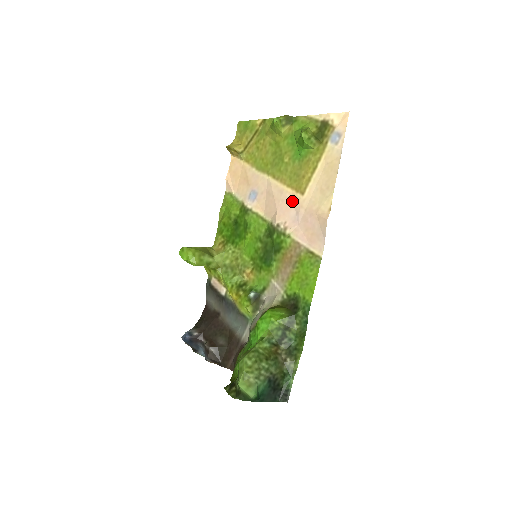
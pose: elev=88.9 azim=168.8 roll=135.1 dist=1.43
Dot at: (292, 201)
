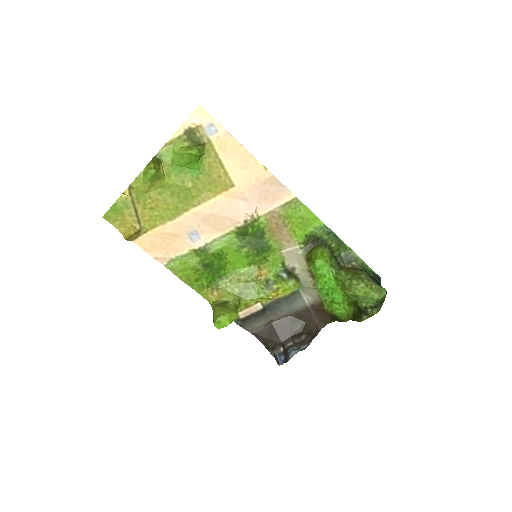
Dot at: (231, 199)
